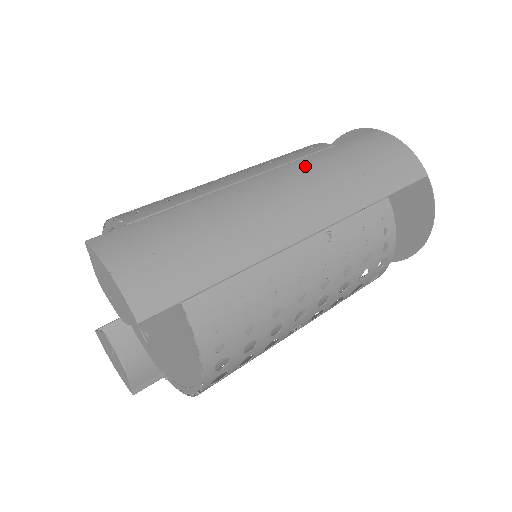
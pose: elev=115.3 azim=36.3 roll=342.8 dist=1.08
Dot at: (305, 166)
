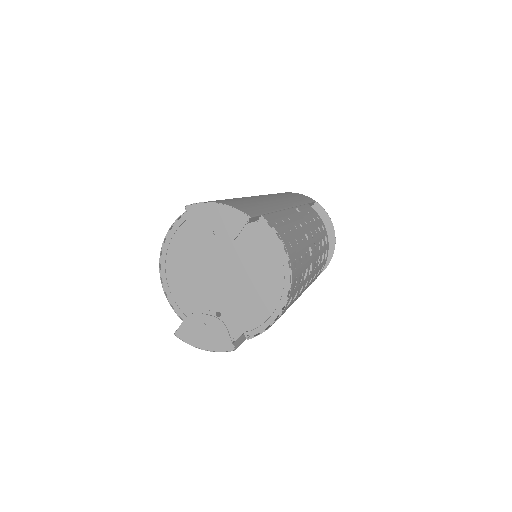
Dot at: occluded
